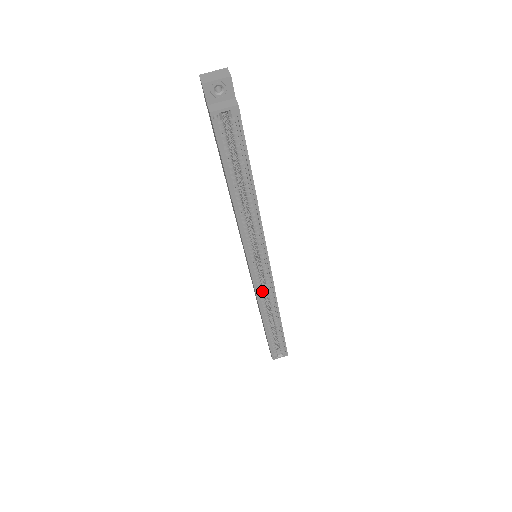
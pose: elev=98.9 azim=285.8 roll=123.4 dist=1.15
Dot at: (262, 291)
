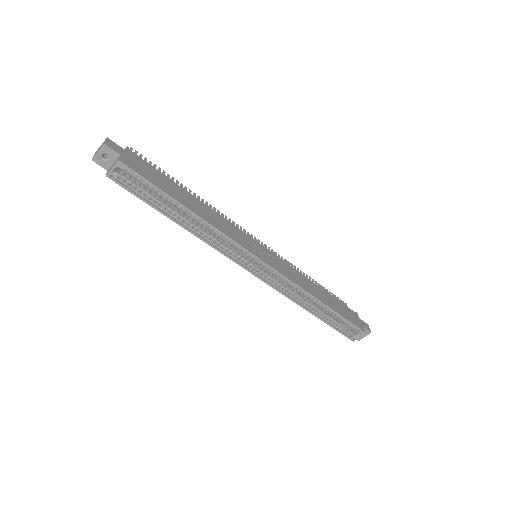
Dot at: (279, 284)
